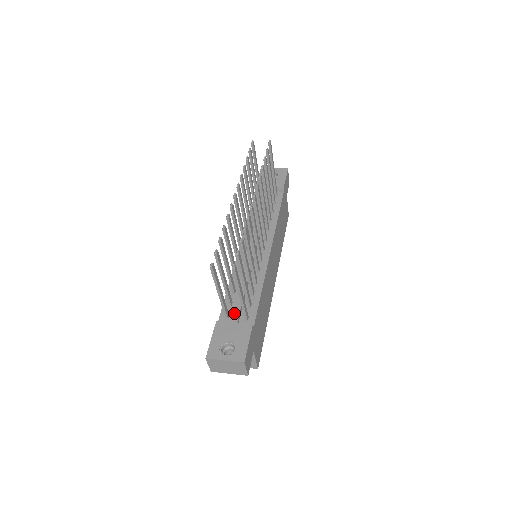
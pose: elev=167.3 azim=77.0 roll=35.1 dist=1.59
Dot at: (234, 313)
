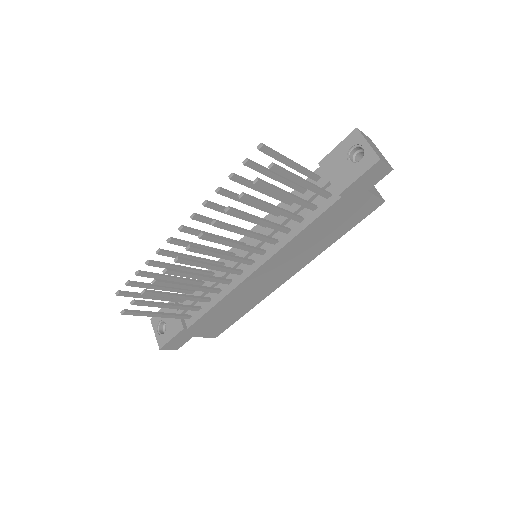
Dot at: occluded
